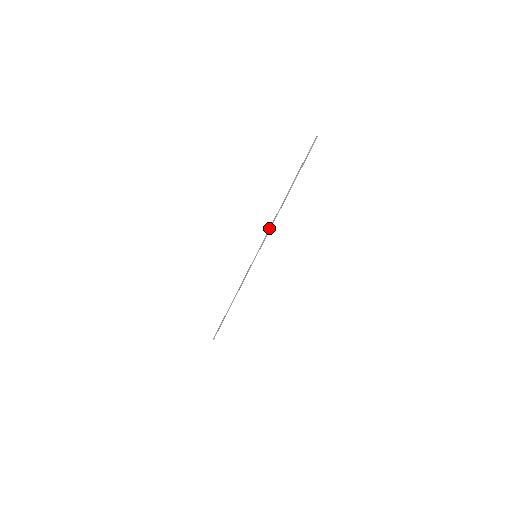
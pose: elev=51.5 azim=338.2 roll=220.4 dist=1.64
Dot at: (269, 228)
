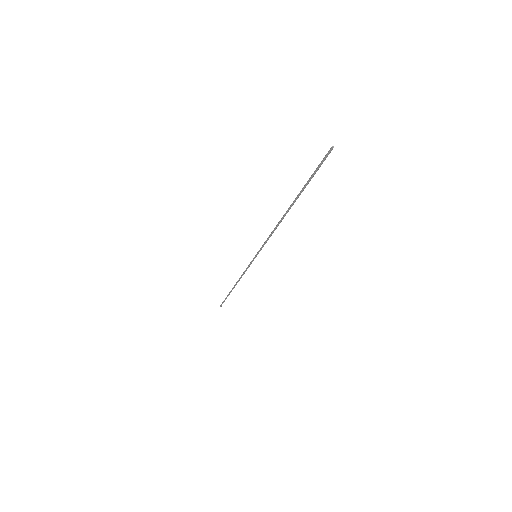
Dot at: (269, 237)
